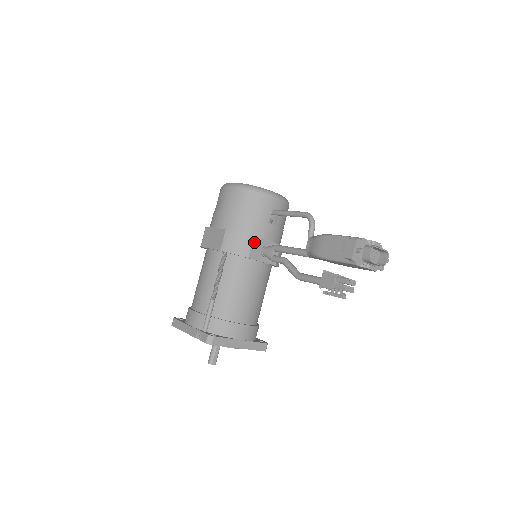
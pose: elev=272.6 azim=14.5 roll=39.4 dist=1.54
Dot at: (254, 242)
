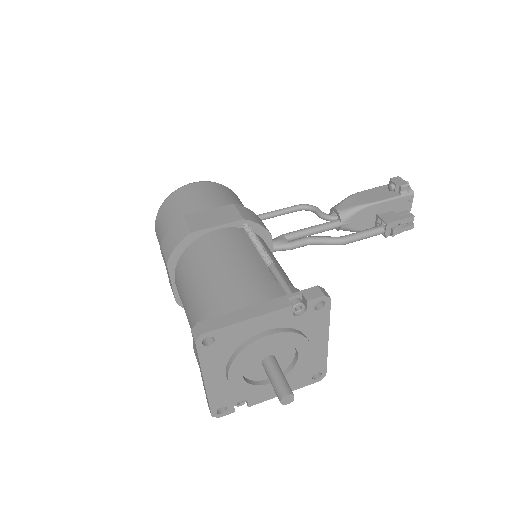
Dot at: occluded
